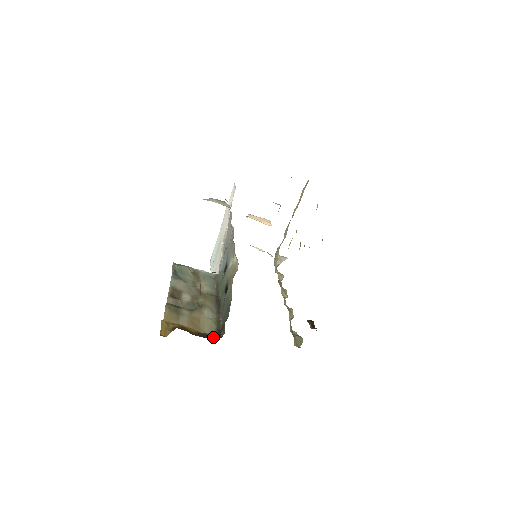
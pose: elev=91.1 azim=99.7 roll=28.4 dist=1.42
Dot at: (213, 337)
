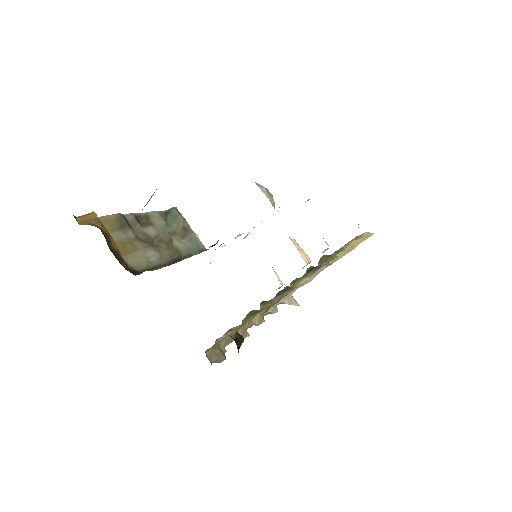
Dot at: (127, 268)
